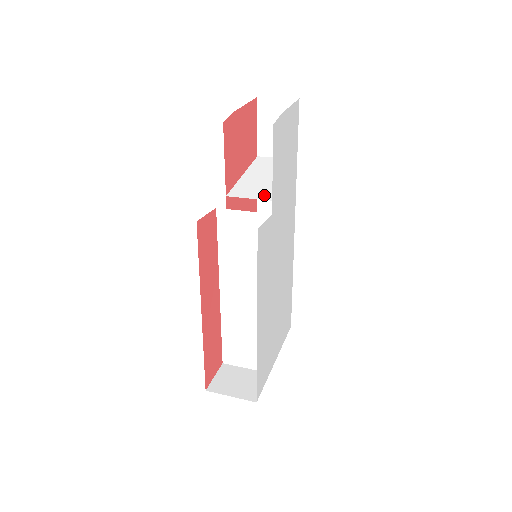
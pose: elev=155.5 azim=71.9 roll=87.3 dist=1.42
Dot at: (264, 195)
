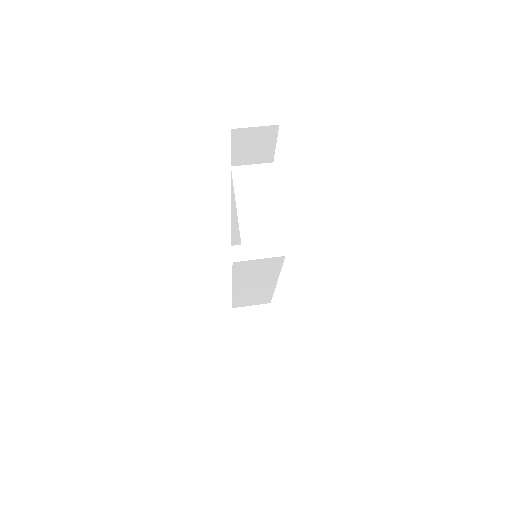
Dot at: (276, 245)
